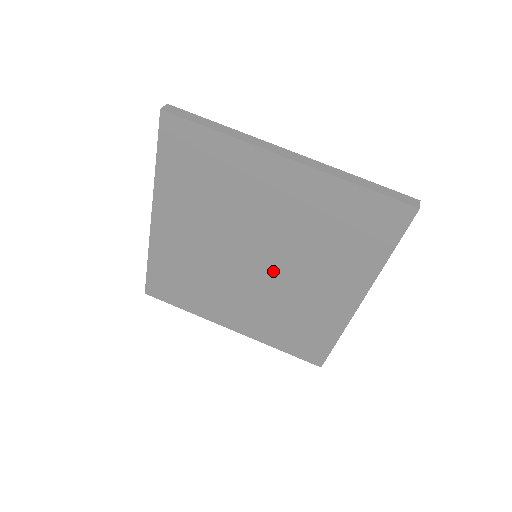
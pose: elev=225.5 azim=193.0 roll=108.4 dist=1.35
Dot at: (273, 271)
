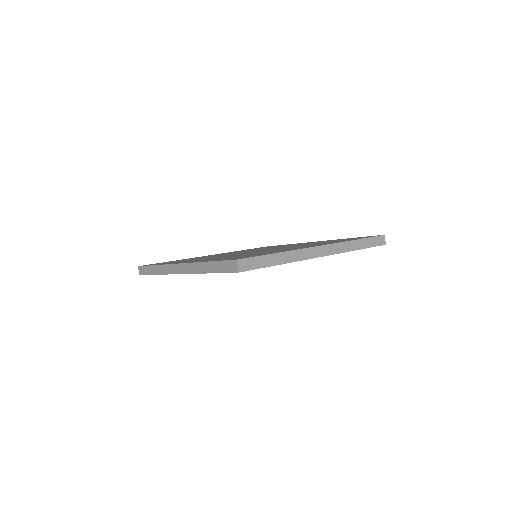
Dot at: occluded
